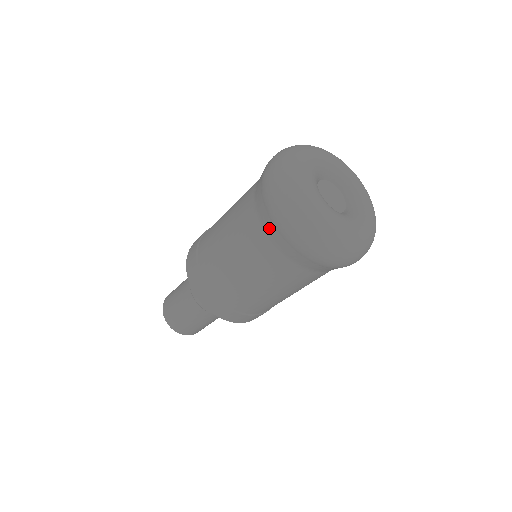
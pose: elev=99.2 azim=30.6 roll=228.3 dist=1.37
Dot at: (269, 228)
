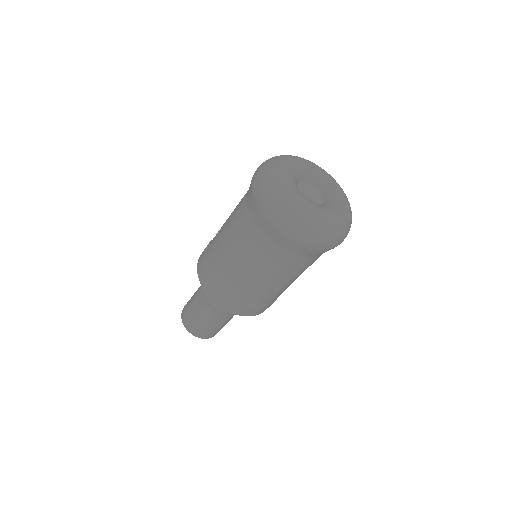
Dot at: (292, 249)
